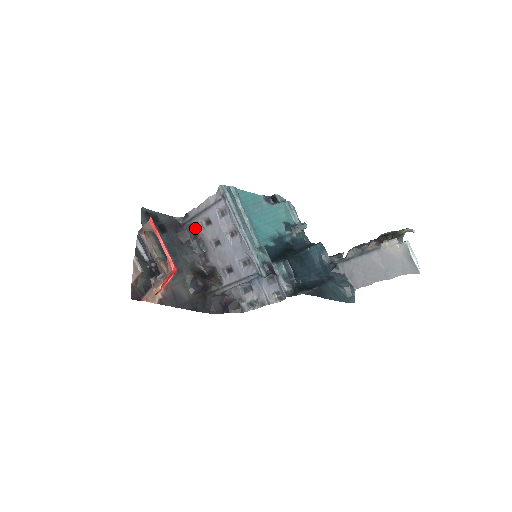
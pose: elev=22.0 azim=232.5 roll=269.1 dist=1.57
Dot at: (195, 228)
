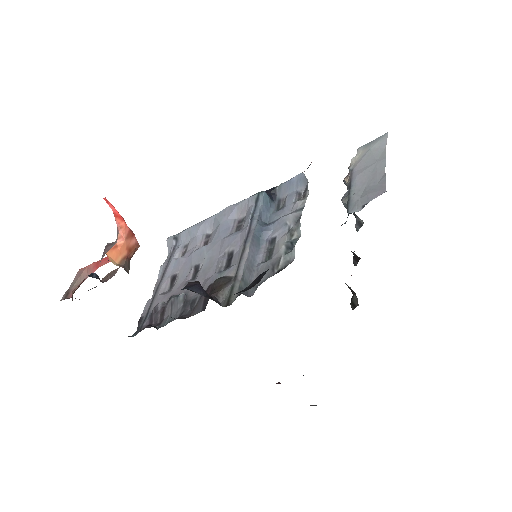
Dot at: (157, 306)
